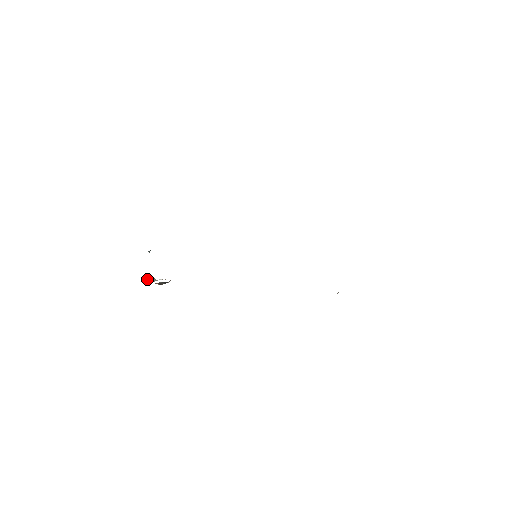
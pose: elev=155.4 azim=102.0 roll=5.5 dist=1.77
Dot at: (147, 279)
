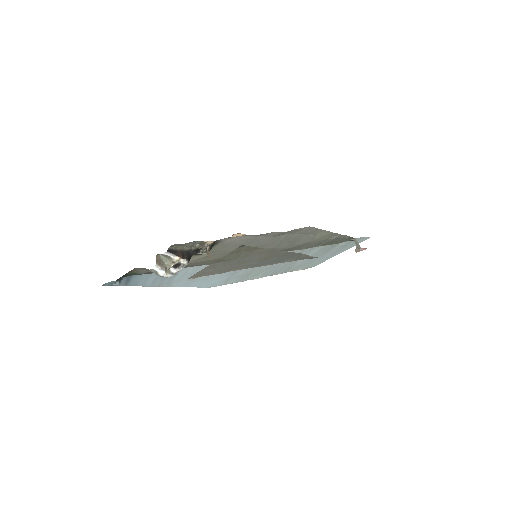
Dot at: occluded
